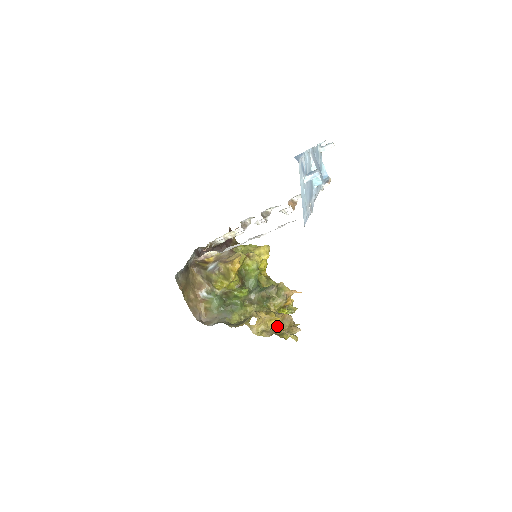
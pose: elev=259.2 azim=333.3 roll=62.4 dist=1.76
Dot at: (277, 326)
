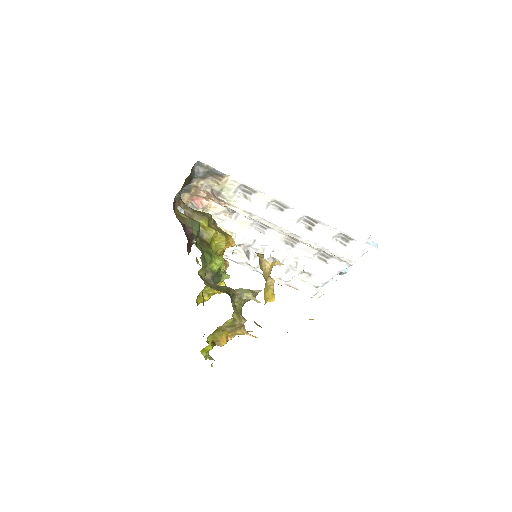
Dot at: occluded
